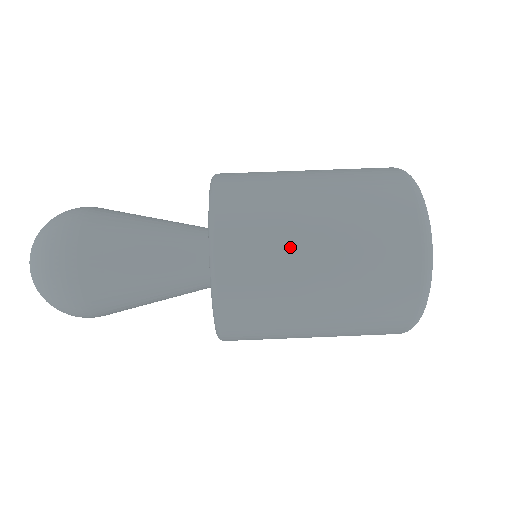
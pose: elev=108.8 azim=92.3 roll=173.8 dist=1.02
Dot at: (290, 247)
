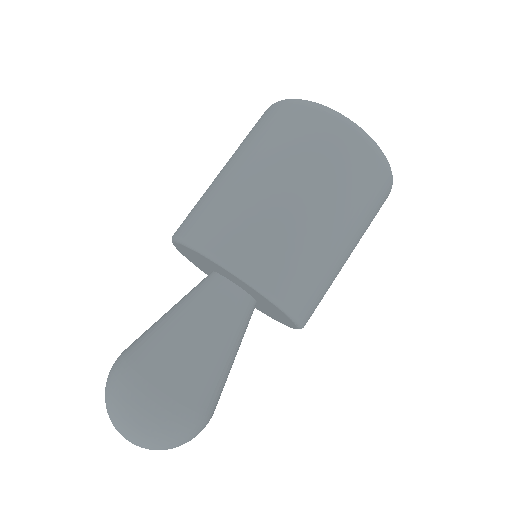
Dot at: (224, 187)
